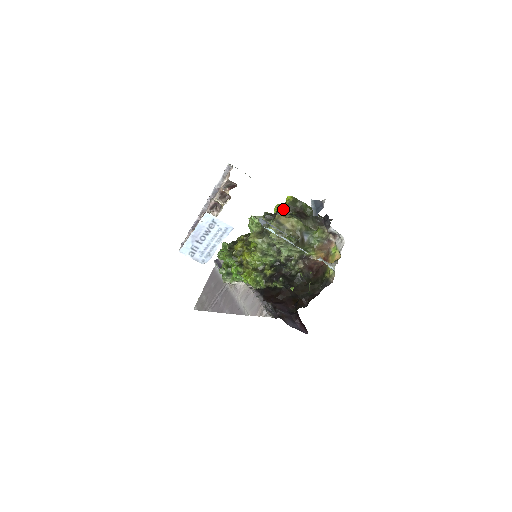
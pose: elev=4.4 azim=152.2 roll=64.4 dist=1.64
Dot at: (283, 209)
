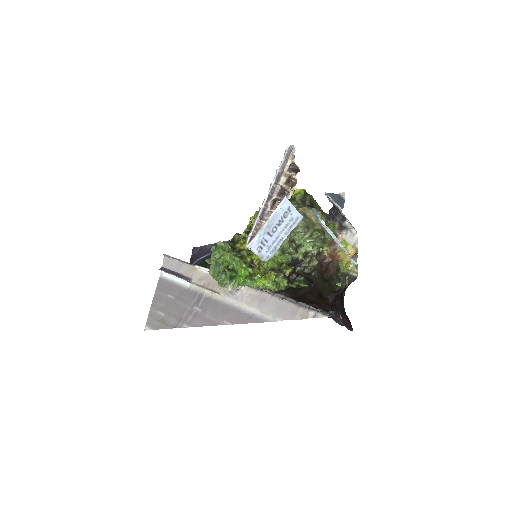
Dot at: (294, 203)
